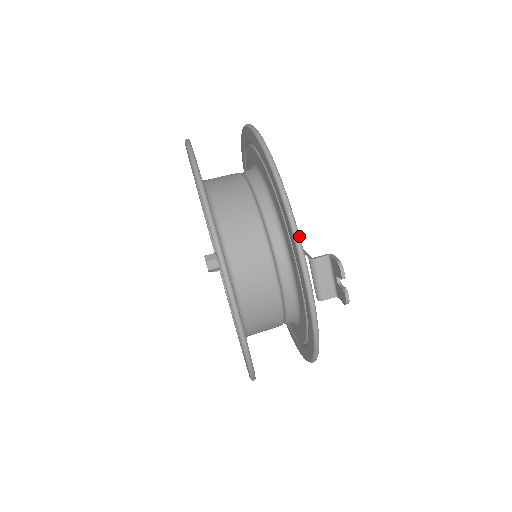
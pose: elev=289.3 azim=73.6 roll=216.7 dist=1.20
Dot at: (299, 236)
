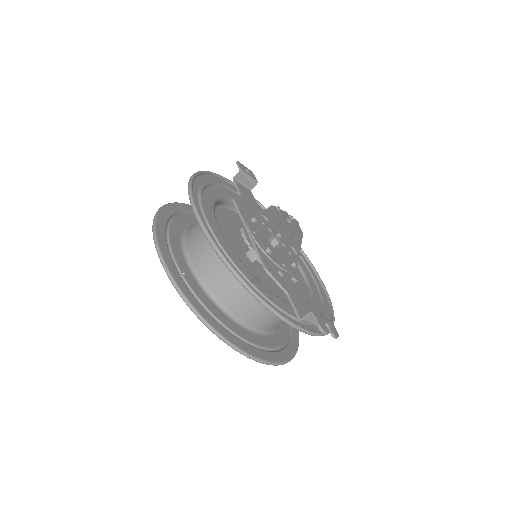
Dot at: (284, 318)
